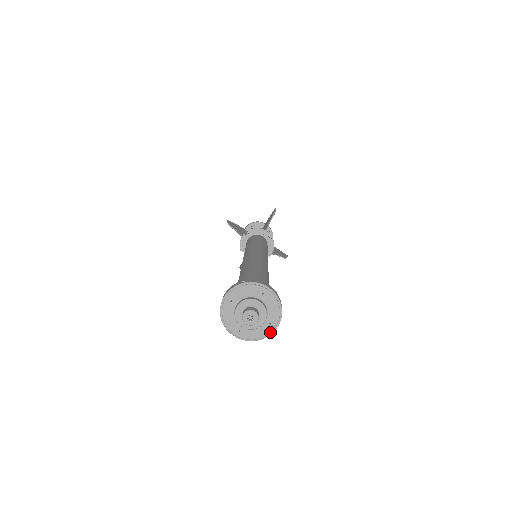
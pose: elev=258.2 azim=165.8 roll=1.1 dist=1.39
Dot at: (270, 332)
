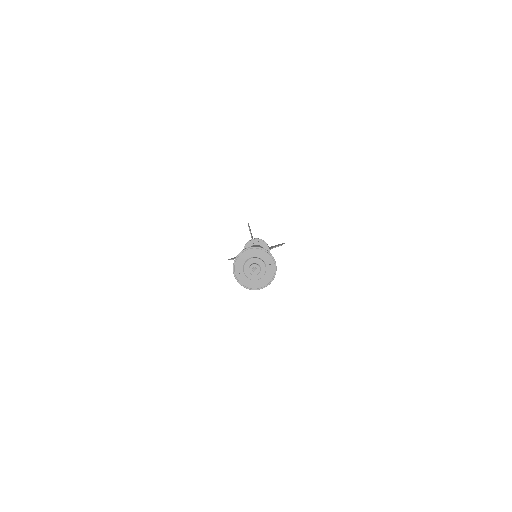
Dot at: (274, 269)
